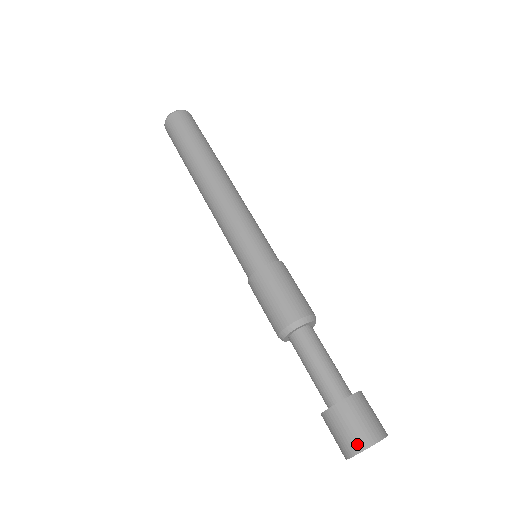
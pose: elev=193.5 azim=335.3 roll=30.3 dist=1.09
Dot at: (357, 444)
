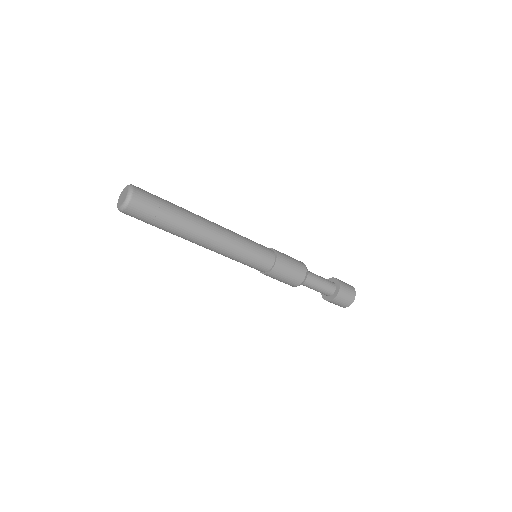
Dot at: (351, 300)
